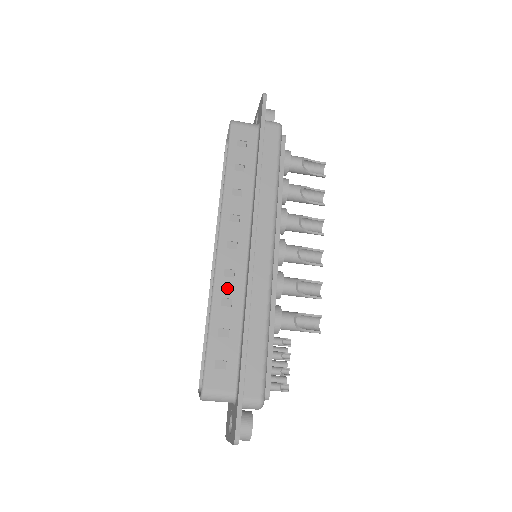
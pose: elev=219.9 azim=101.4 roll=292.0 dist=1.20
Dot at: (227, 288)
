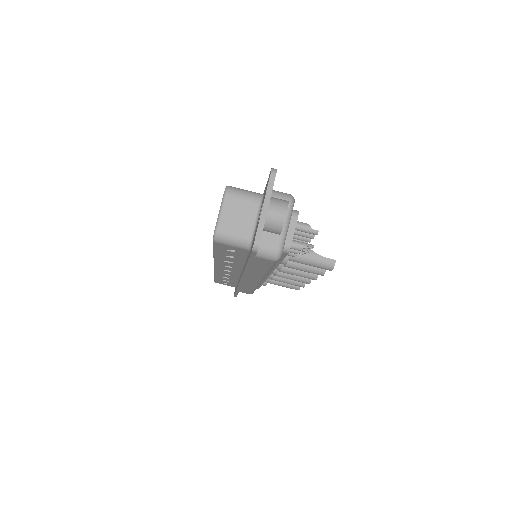
Dot at: occluded
